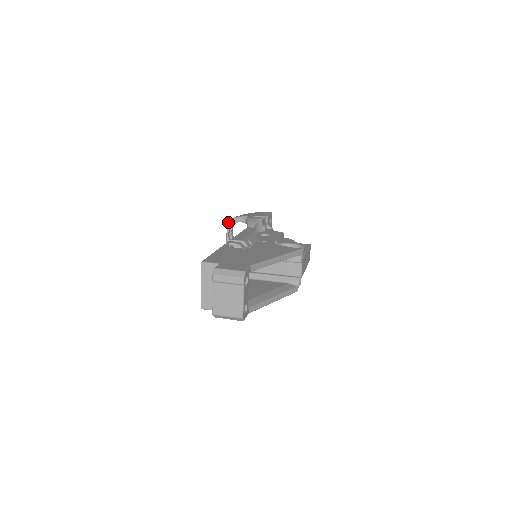
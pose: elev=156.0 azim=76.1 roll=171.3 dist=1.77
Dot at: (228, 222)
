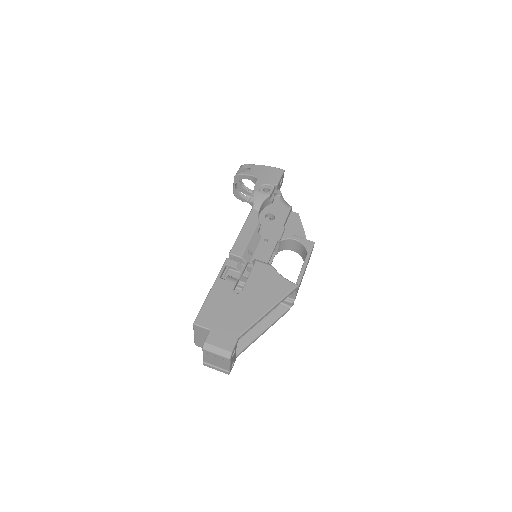
Dot at: (235, 176)
